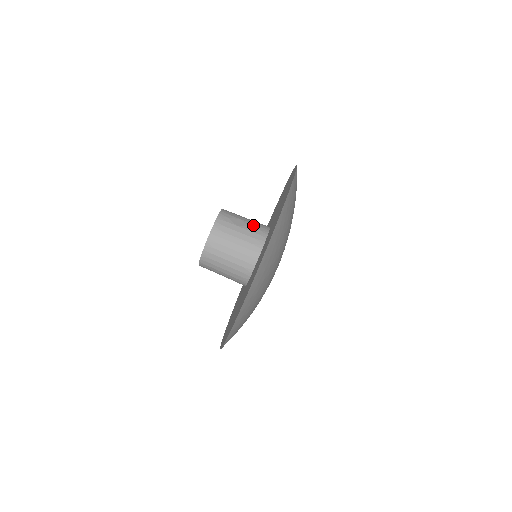
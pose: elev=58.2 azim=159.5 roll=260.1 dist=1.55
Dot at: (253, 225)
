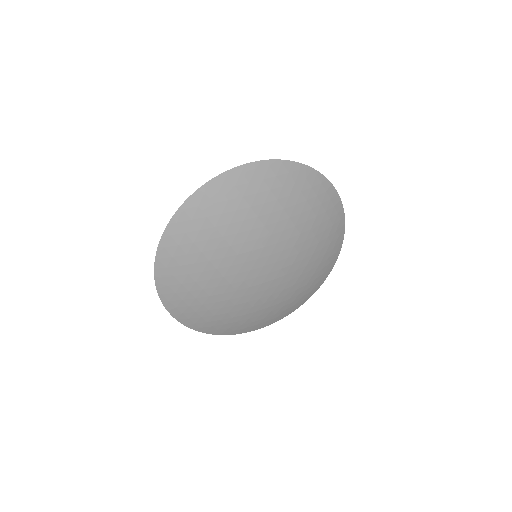
Dot at: occluded
